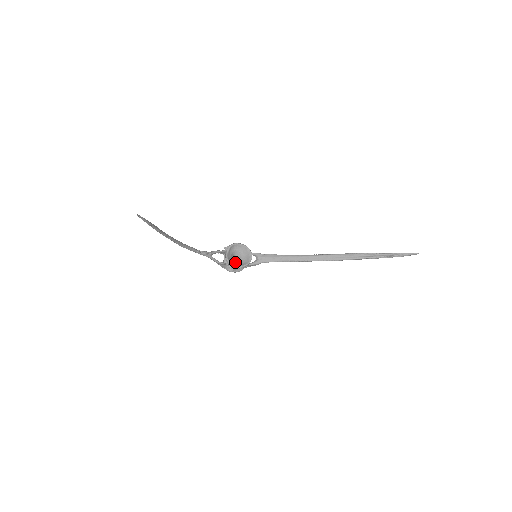
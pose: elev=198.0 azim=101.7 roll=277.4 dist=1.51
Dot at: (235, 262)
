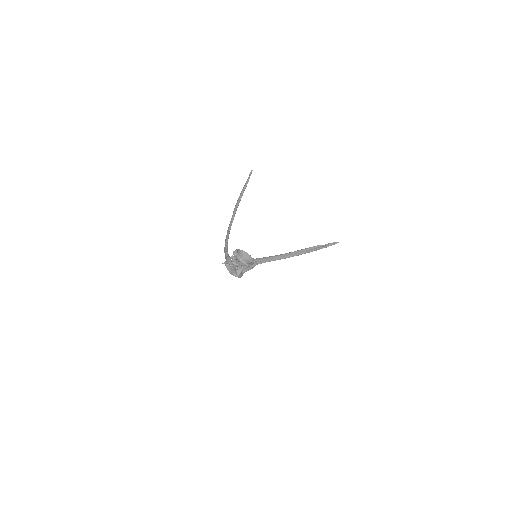
Dot at: occluded
